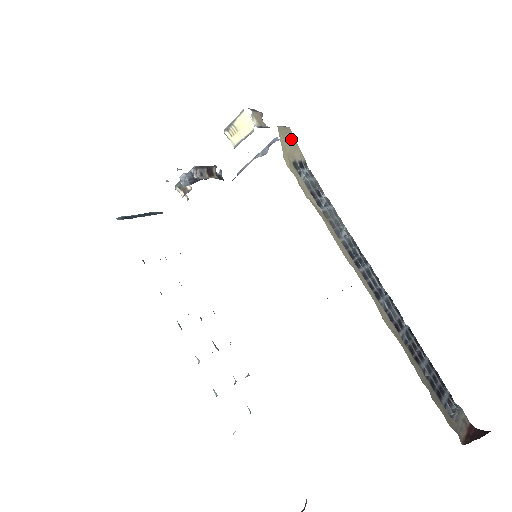
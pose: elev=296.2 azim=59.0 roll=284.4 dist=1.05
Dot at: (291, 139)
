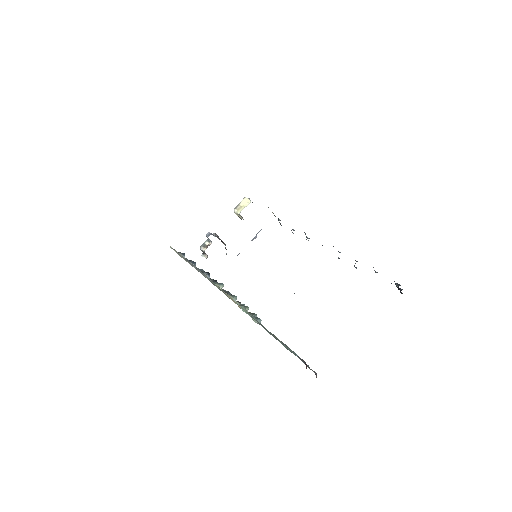
Dot at: occluded
